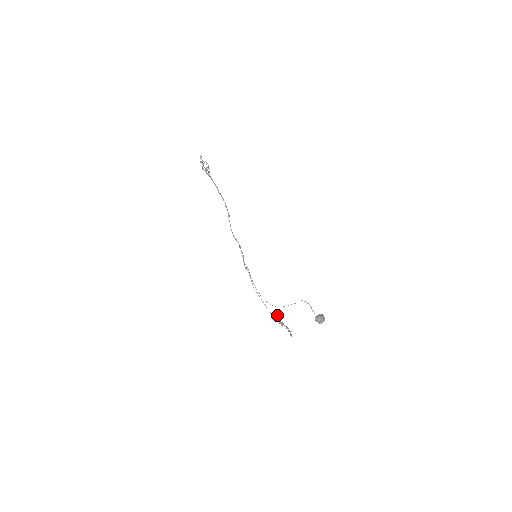
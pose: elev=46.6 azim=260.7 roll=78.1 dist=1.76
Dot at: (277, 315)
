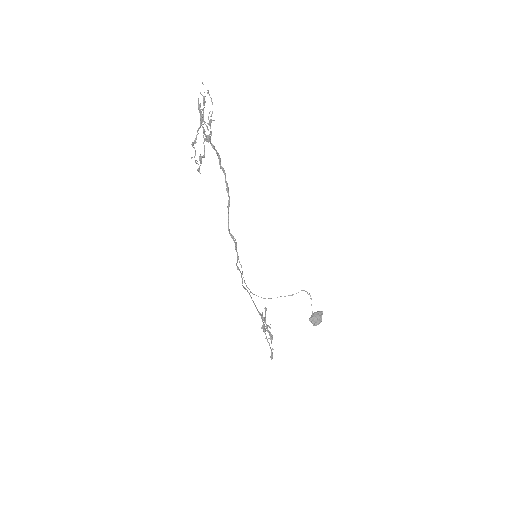
Dot at: (265, 310)
